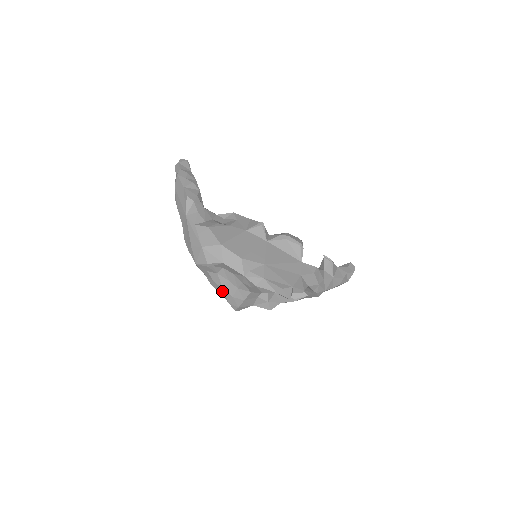
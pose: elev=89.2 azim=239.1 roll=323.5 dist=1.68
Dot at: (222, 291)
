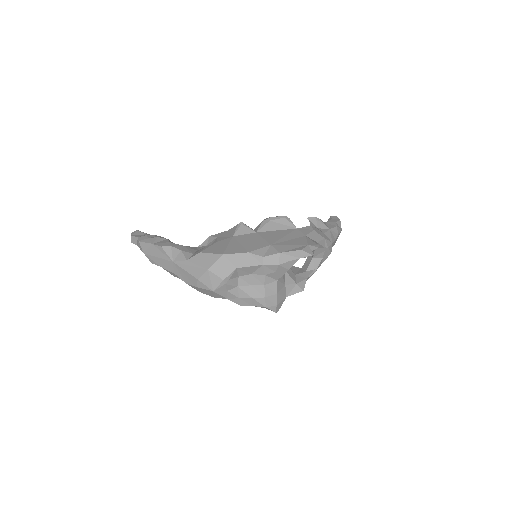
Dot at: (252, 301)
